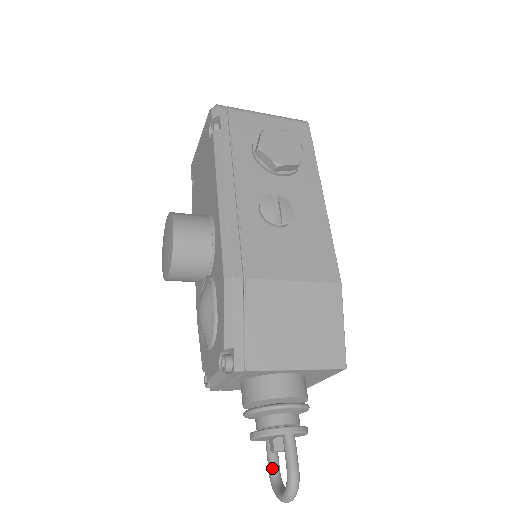
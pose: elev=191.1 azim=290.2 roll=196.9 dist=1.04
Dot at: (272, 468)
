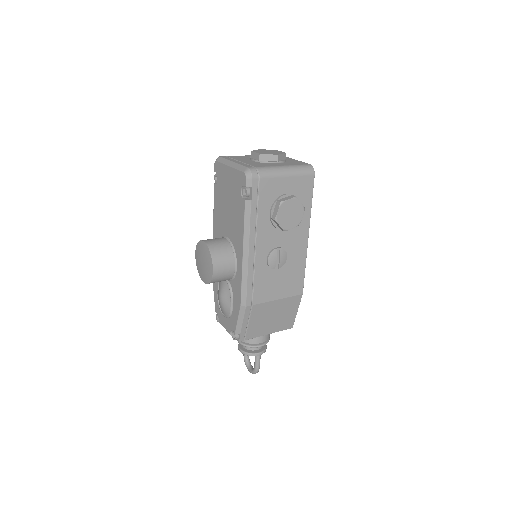
Dot at: (246, 355)
